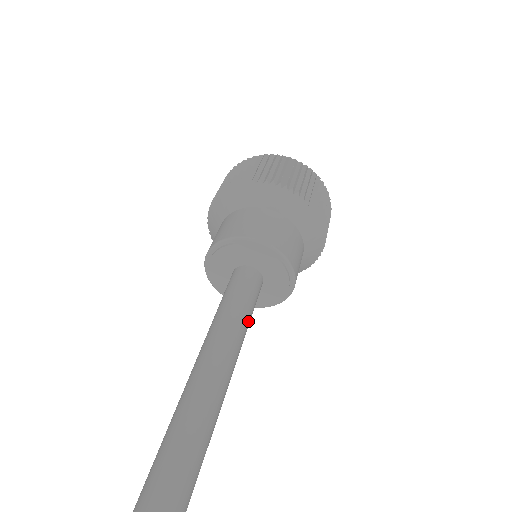
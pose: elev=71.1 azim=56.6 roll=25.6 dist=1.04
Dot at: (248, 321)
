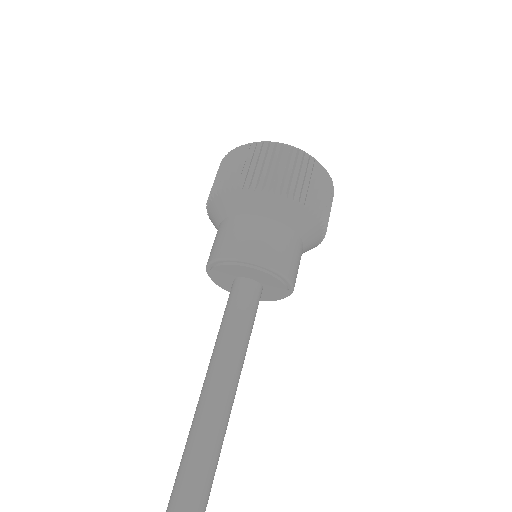
Dot at: (247, 337)
